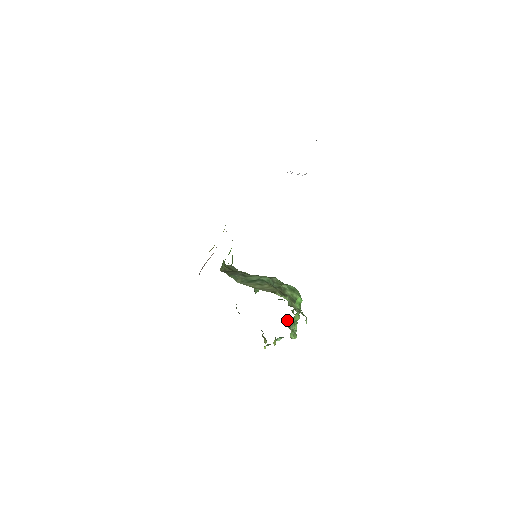
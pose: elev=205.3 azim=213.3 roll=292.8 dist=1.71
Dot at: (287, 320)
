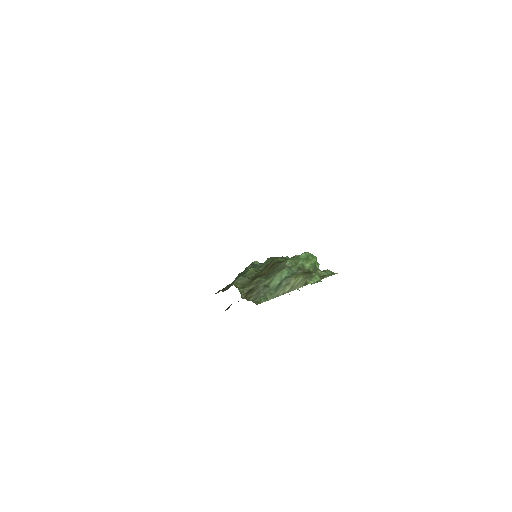
Dot at: occluded
